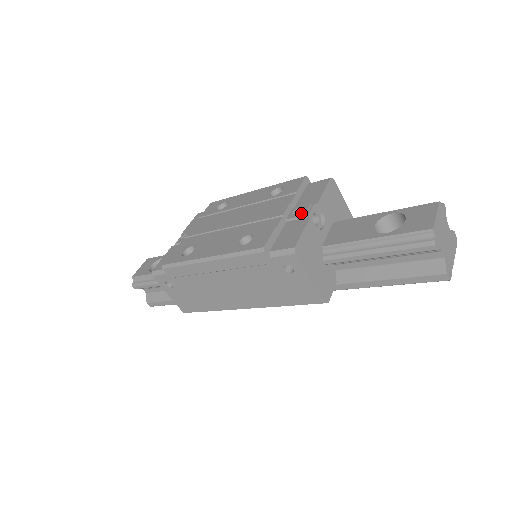
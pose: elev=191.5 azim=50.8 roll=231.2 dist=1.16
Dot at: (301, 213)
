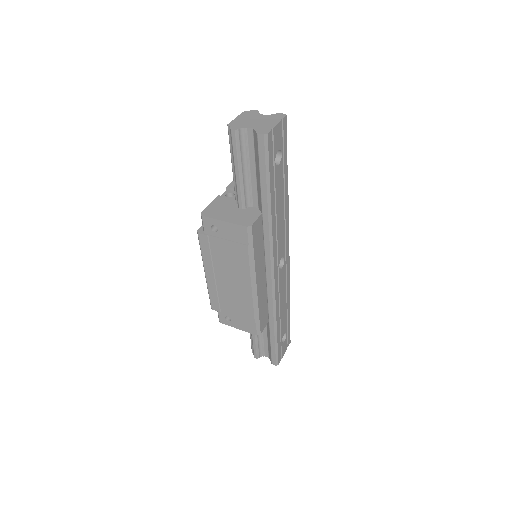
Dot at: occluded
